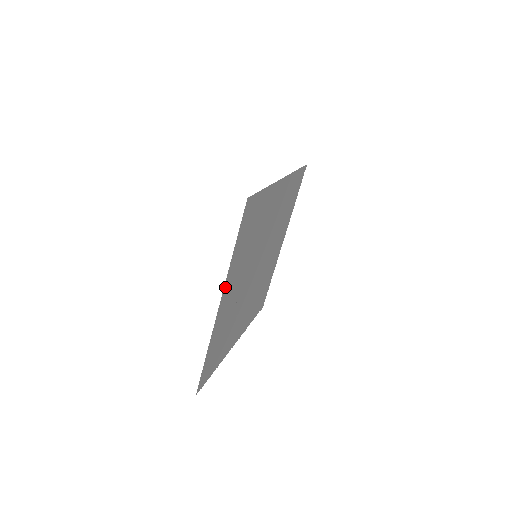
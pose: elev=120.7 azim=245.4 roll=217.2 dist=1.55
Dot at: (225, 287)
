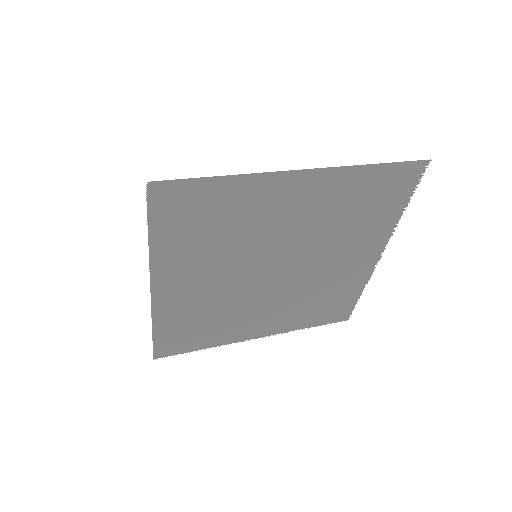
Dot at: (155, 272)
